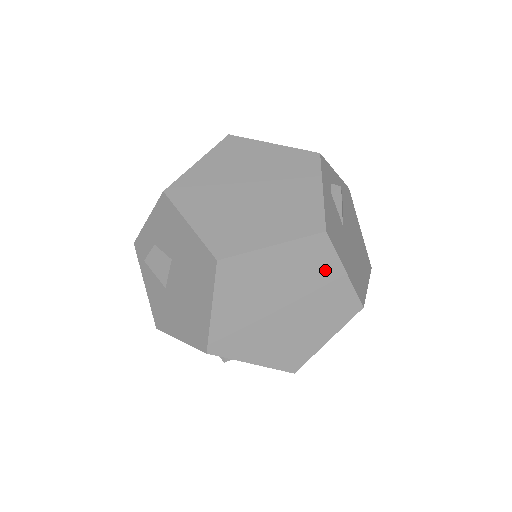
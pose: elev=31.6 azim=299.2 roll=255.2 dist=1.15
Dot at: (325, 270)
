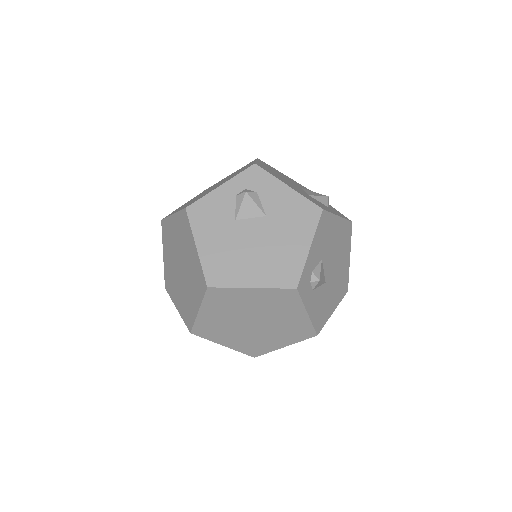
Dot at: occluded
